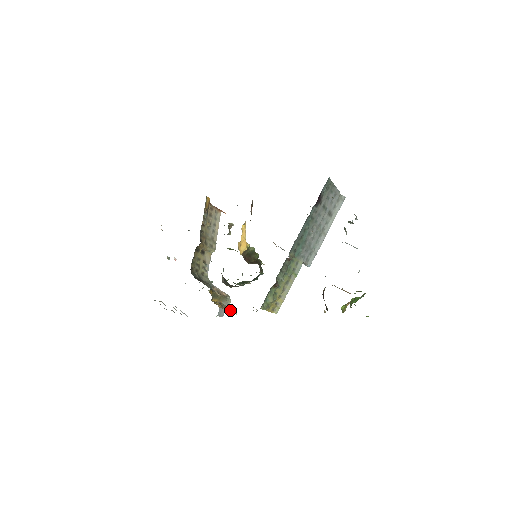
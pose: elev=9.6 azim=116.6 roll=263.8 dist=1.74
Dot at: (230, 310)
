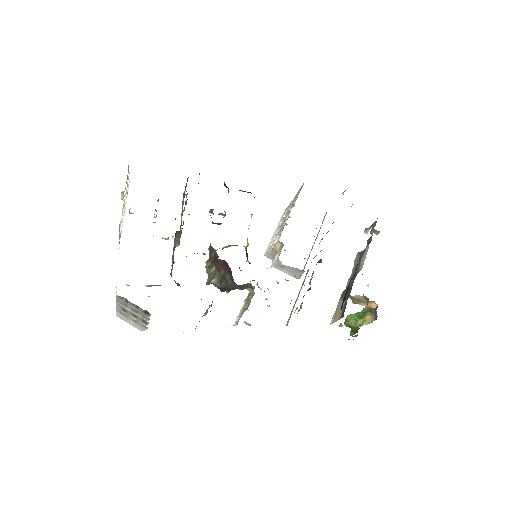
Dot at: occluded
